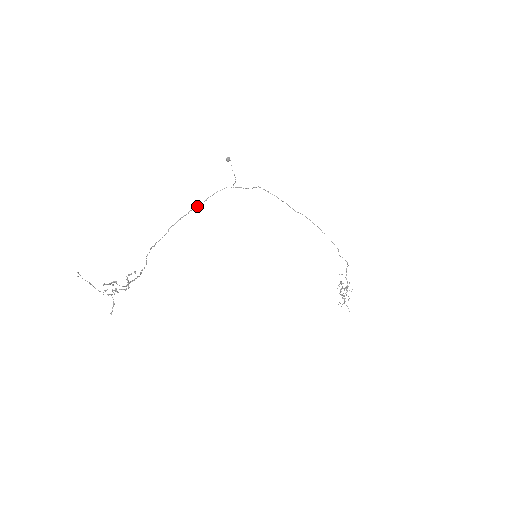
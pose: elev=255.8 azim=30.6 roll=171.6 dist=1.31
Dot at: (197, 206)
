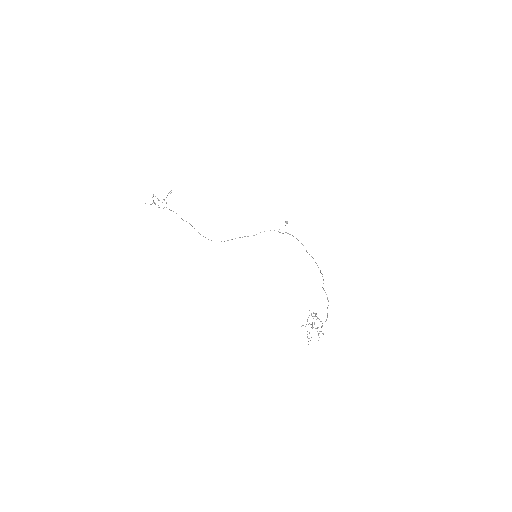
Dot at: occluded
